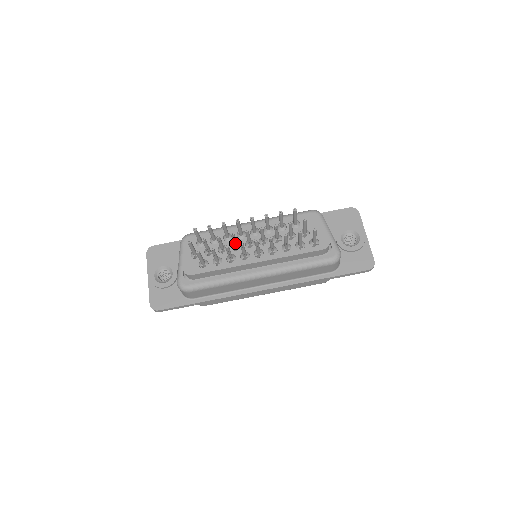
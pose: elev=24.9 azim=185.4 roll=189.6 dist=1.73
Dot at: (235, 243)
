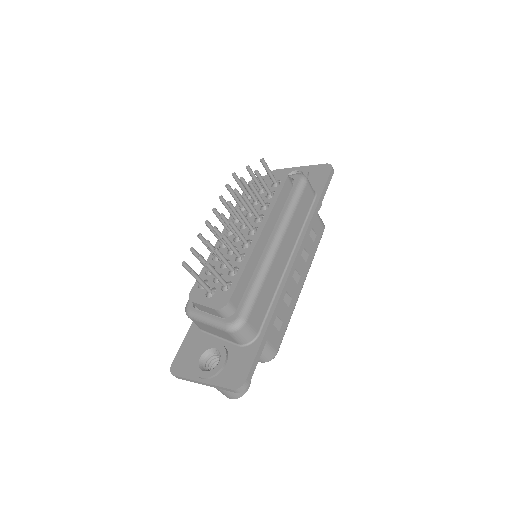
Dot at: occluded
